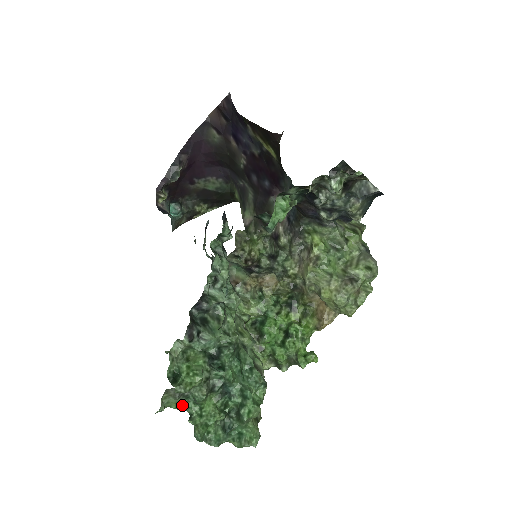
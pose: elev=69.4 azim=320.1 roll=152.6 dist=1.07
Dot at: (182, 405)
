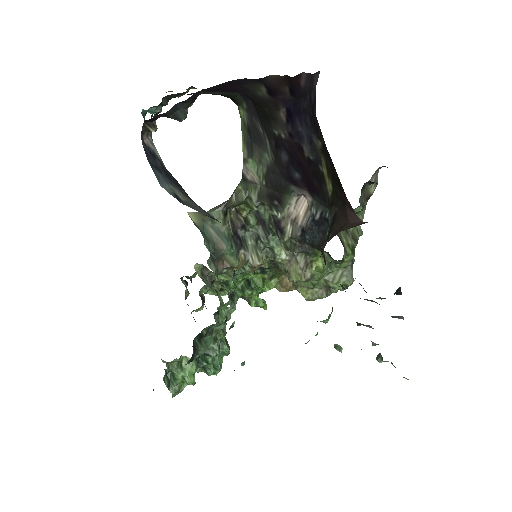
Dot at: occluded
